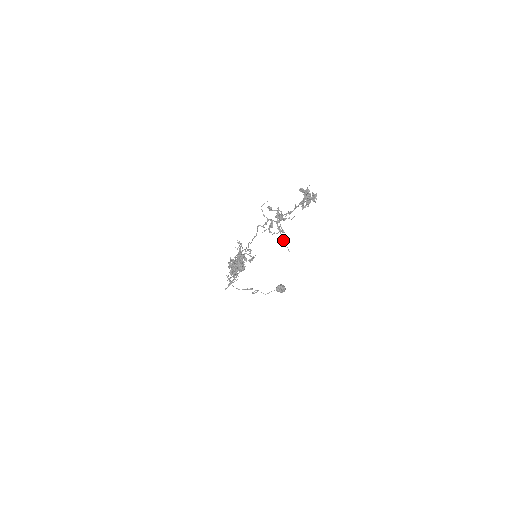
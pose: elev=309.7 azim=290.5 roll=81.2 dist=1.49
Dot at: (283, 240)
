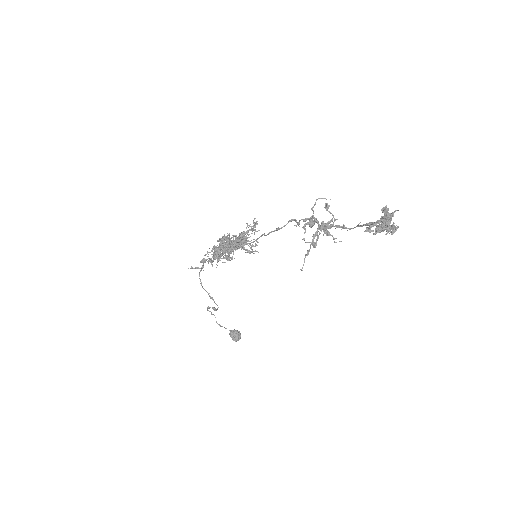
Dot at: (307, 252)
